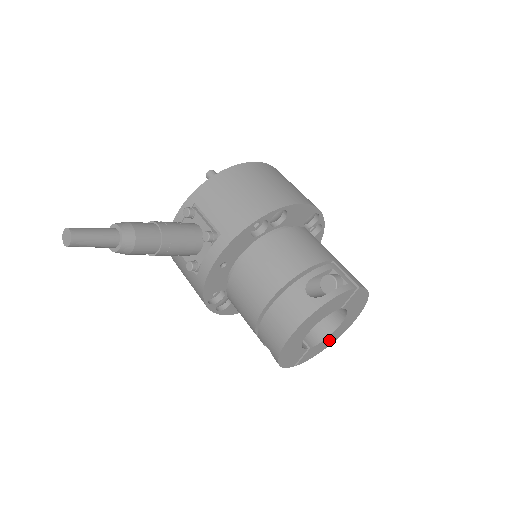
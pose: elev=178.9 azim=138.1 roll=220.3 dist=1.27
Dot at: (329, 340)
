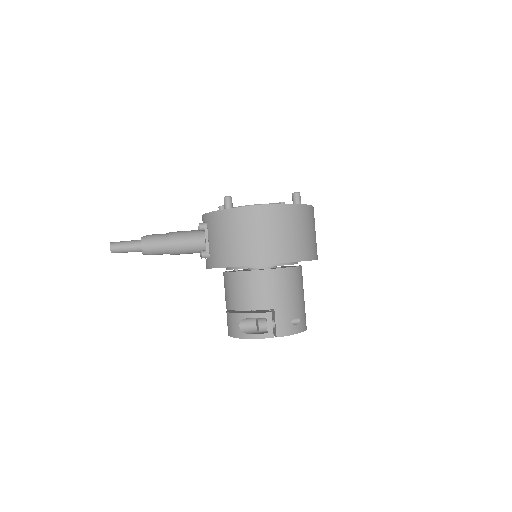
Dot at: occluded
